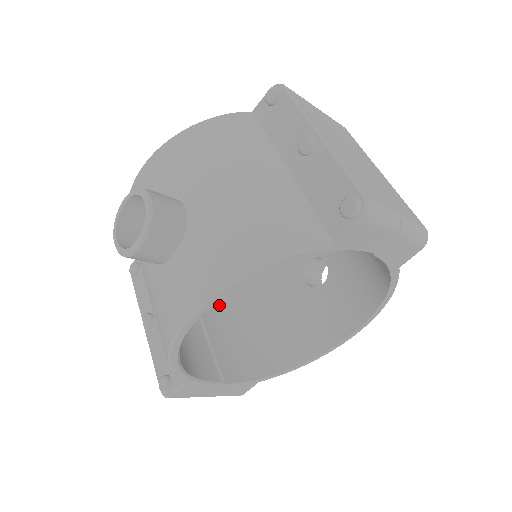
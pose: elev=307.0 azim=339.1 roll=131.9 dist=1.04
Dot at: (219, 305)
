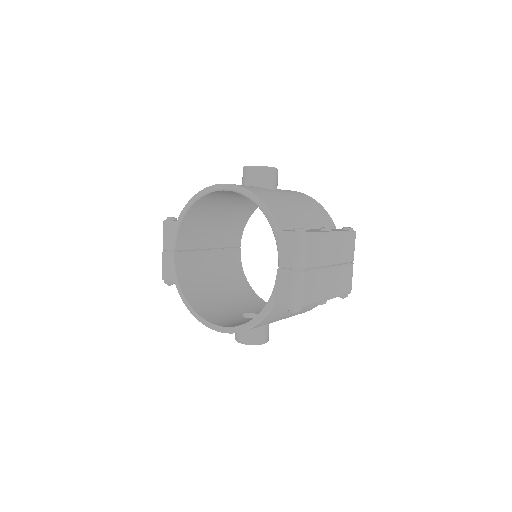
Dot at: (217, 266)
